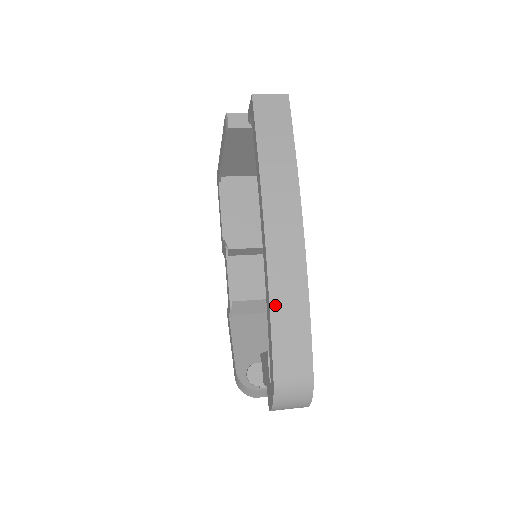
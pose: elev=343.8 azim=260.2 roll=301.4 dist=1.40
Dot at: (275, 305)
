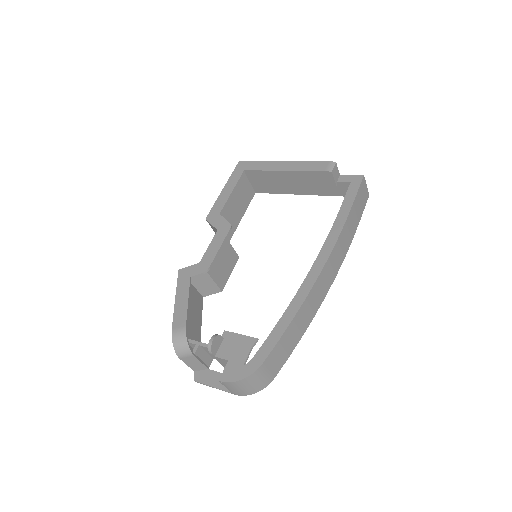
Dot at: (298, 315)
